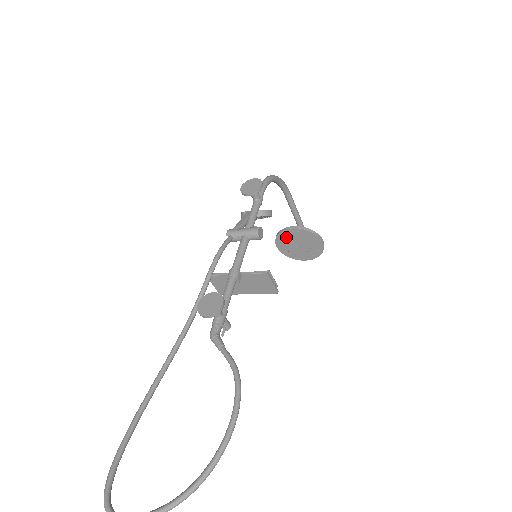
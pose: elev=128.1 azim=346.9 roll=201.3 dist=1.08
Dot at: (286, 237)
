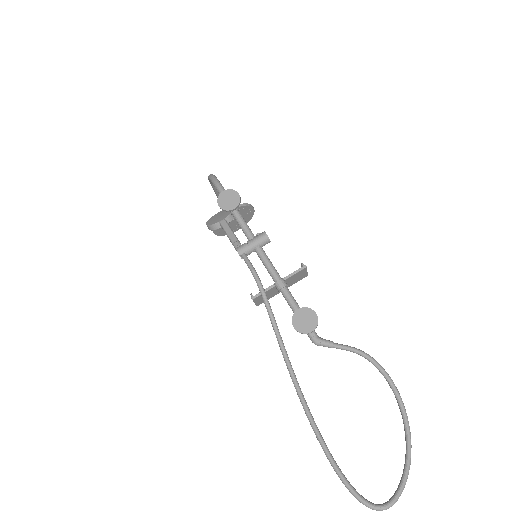
Dot at: occluded
